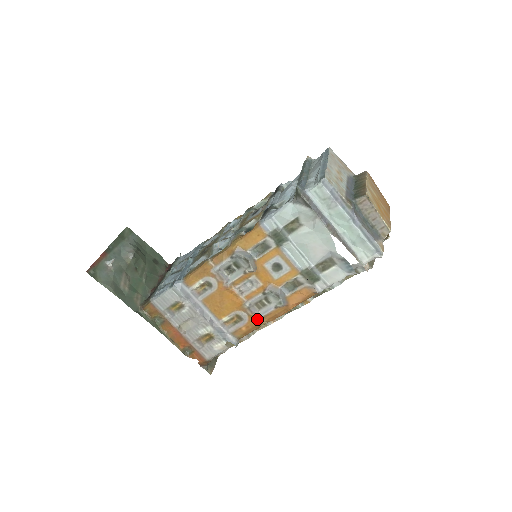
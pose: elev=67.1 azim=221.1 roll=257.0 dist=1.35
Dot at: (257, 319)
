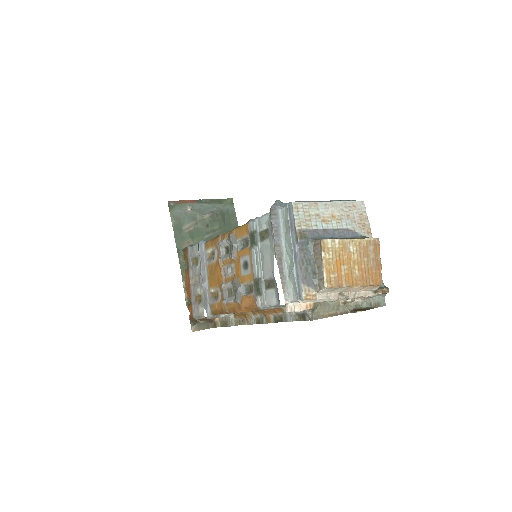
Dot at: (223, 303)
